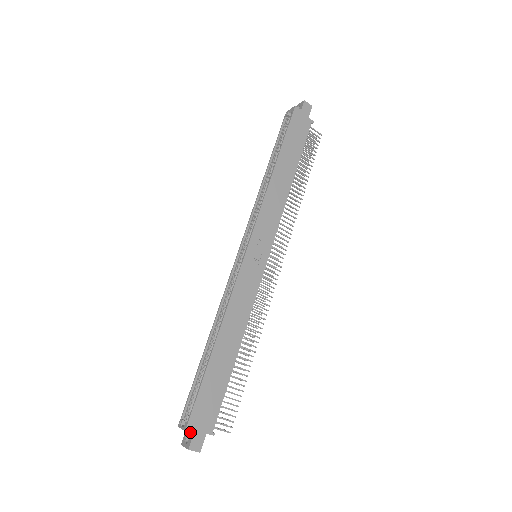
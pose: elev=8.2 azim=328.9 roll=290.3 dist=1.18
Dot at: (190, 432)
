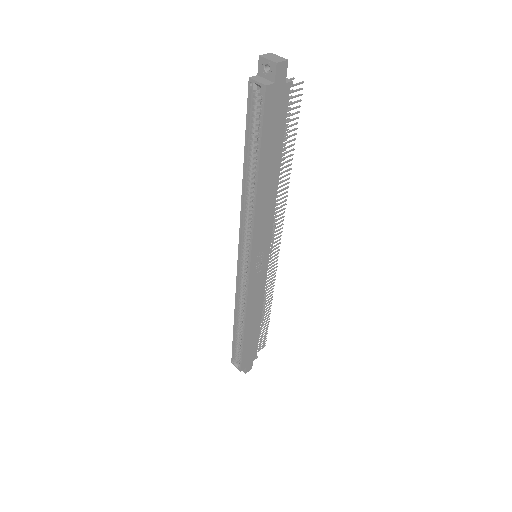
Dot at: (244, 369)
